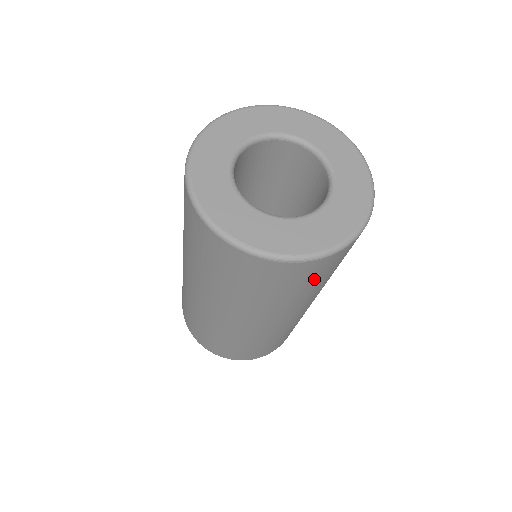
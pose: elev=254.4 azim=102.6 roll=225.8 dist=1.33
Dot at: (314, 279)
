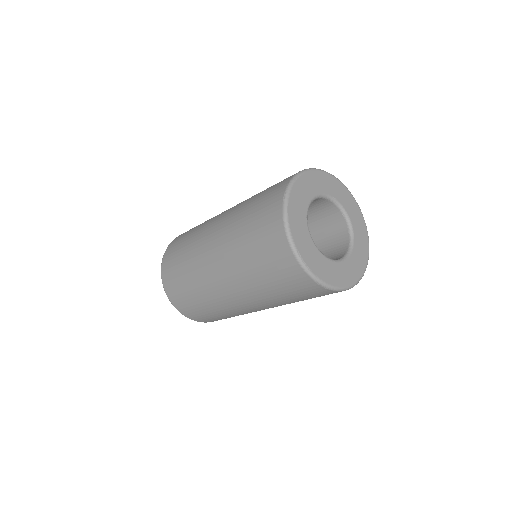
Dot at: (313, 297)
